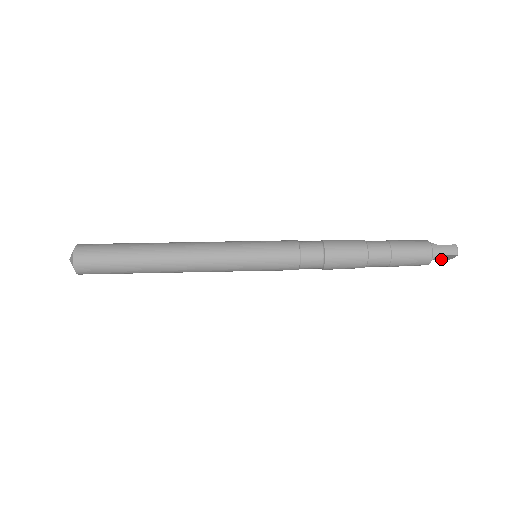
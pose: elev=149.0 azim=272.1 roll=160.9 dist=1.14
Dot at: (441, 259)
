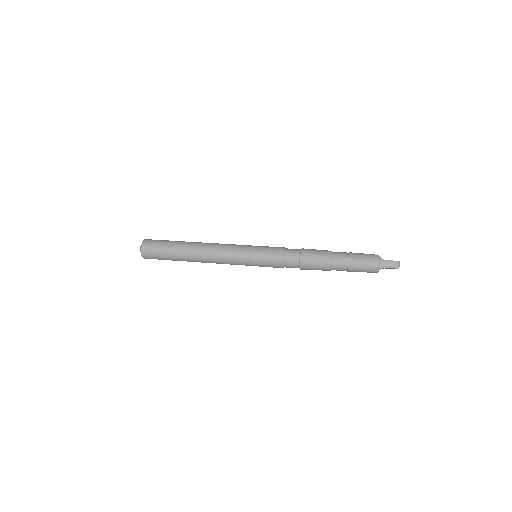
Dot at: occluded
